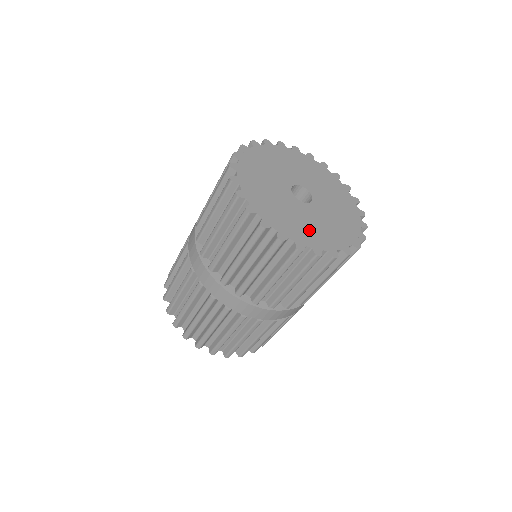
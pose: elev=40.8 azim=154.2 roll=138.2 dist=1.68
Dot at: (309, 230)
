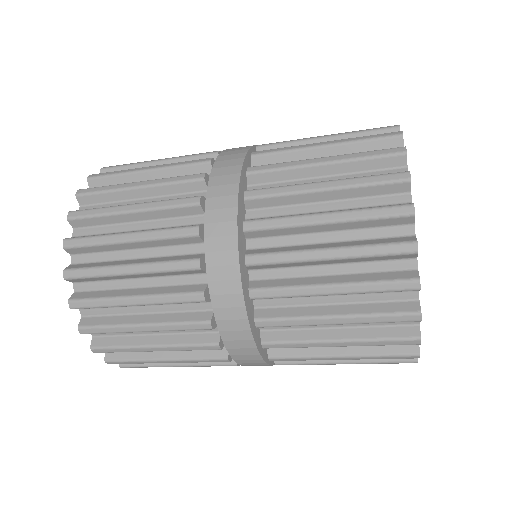
Dot at: occluded
